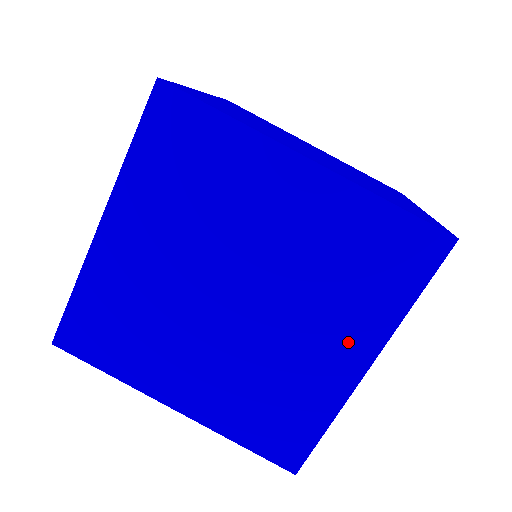
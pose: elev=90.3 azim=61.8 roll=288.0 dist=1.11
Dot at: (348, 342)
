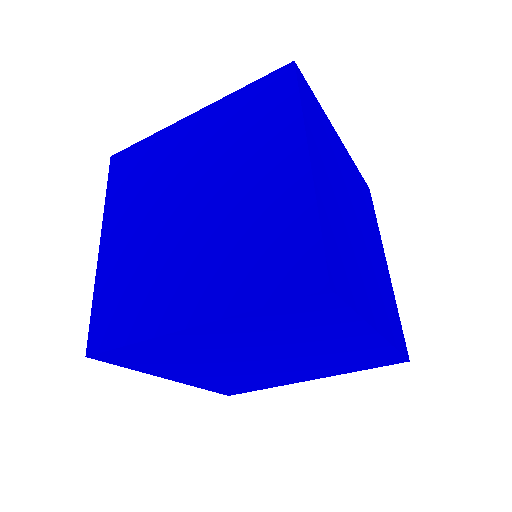
Dot at: (203, 295)
